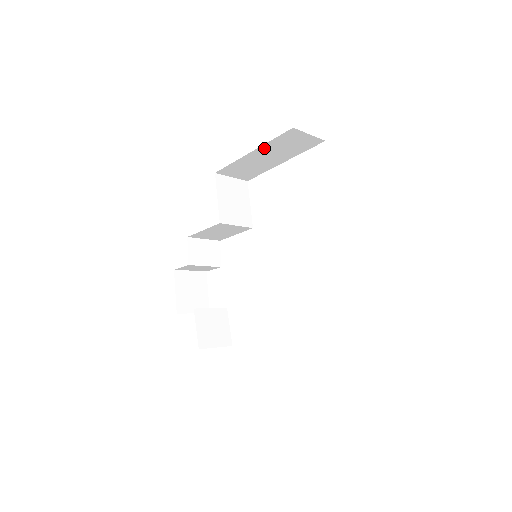
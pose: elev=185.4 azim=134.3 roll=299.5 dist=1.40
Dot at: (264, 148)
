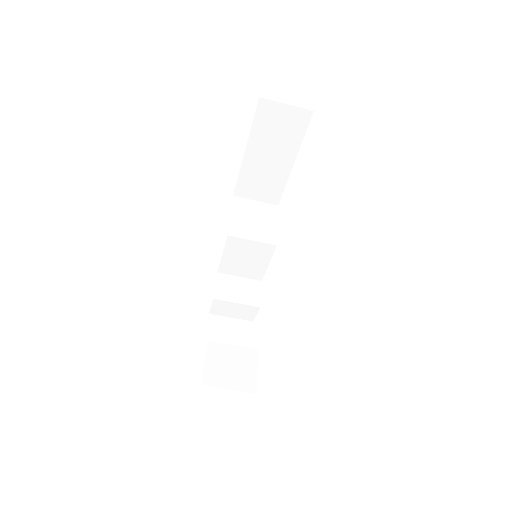
Dot at: (254, 141)
